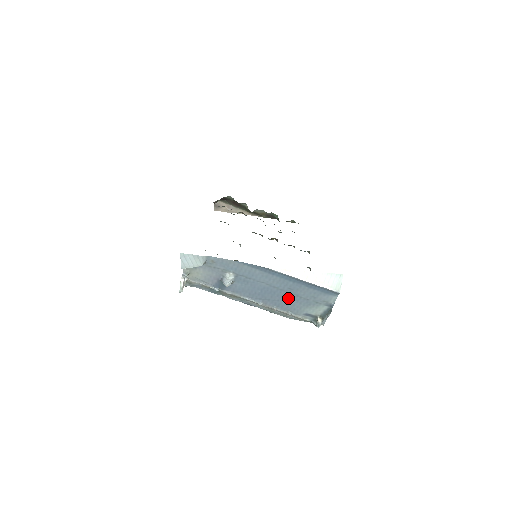
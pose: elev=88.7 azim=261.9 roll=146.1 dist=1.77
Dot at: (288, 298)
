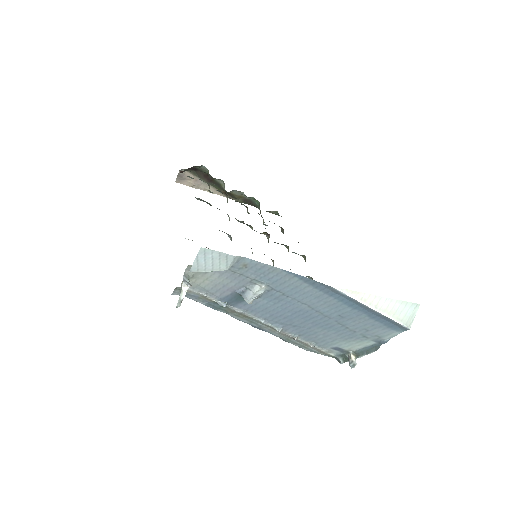
Dot at: (326, 327)
